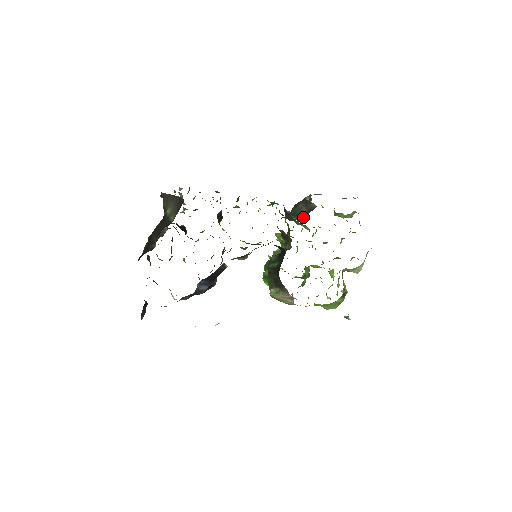
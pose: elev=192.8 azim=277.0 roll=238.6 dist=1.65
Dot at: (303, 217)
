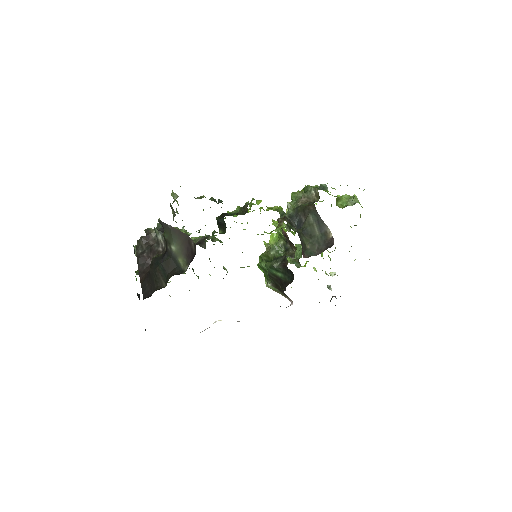
Dot at: (318, 249)
